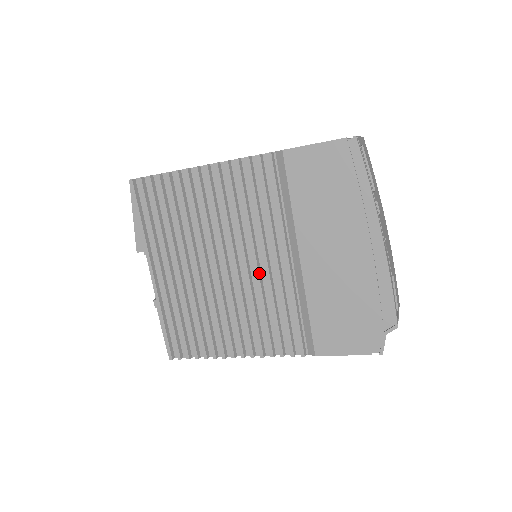
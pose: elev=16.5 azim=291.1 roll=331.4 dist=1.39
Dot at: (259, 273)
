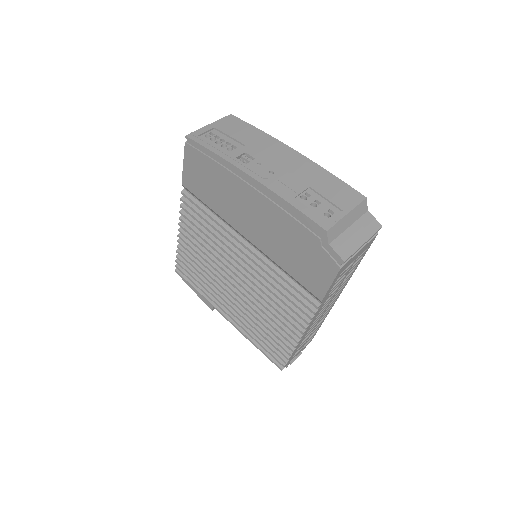
Dot at: (248, 270)
